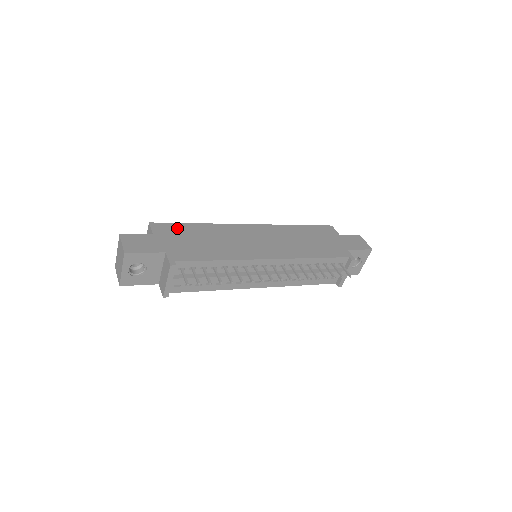
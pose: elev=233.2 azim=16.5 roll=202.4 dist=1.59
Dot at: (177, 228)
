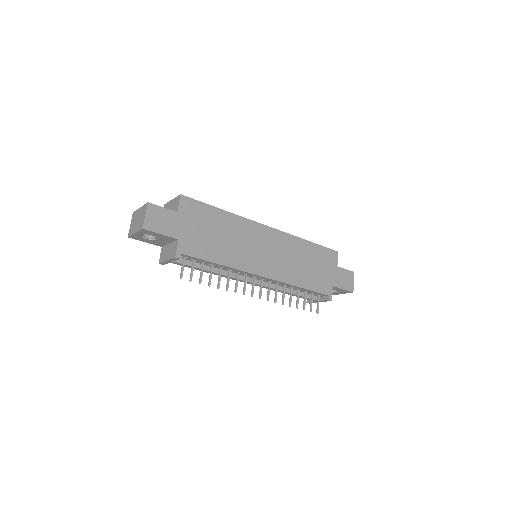
Dot at: (202, 210)
